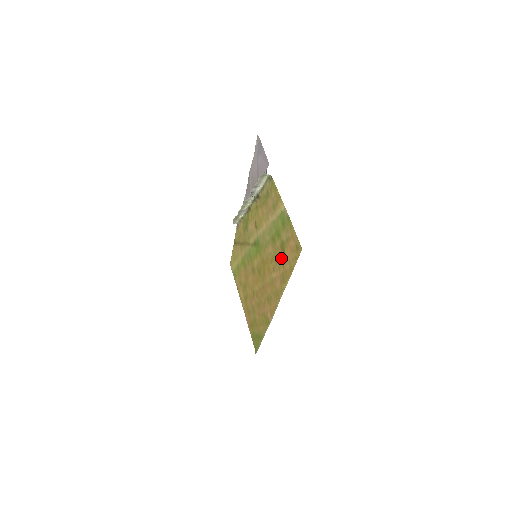
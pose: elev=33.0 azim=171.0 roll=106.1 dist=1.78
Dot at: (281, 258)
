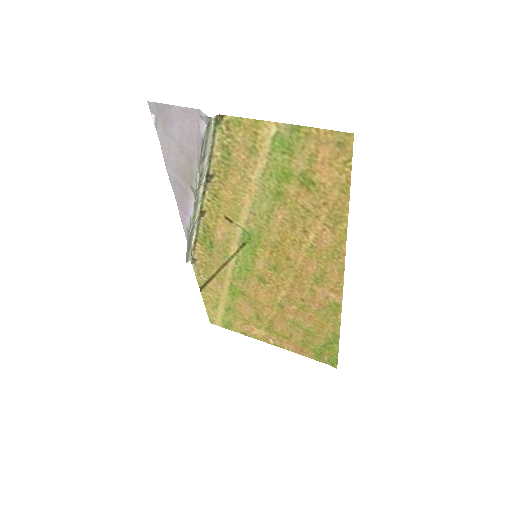
Dot at: (312, 199)
